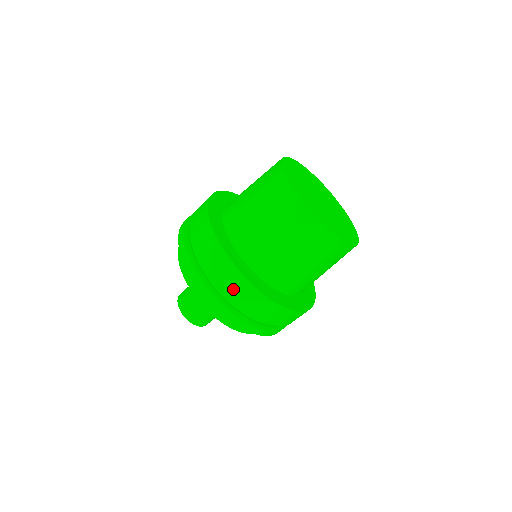
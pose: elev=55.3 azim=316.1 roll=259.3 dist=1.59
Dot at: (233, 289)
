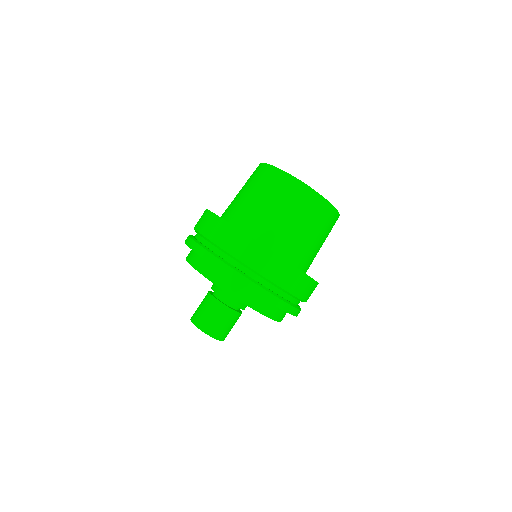
Dot at: (242, 252)
